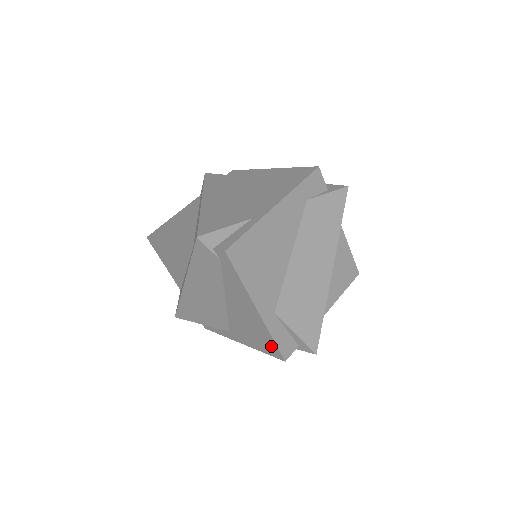
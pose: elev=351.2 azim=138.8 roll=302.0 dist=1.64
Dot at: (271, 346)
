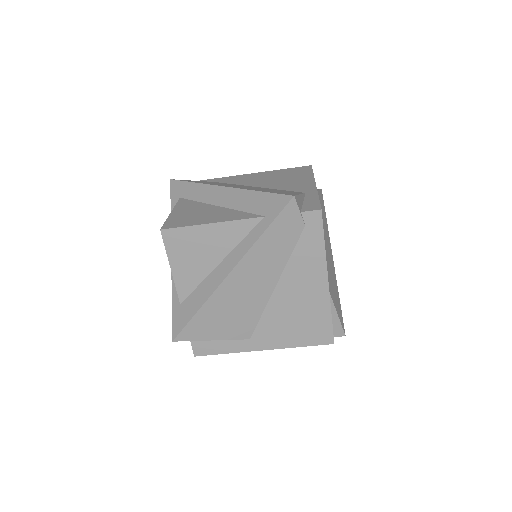
Dot at: (322, 329)
